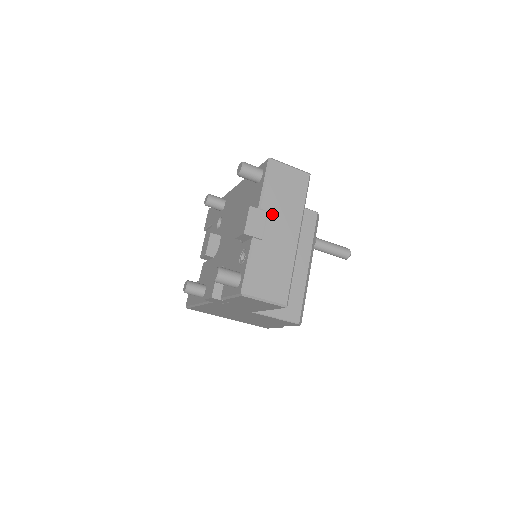
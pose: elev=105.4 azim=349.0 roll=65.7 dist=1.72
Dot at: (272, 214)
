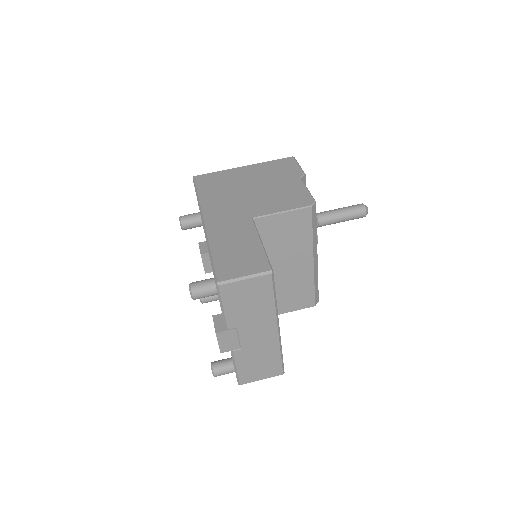
Dot at: (242, 327)
